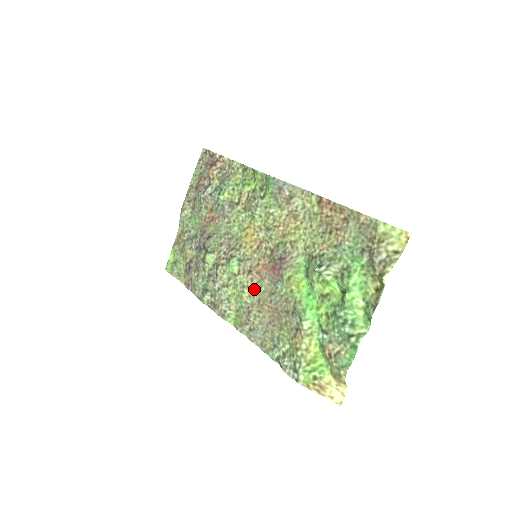
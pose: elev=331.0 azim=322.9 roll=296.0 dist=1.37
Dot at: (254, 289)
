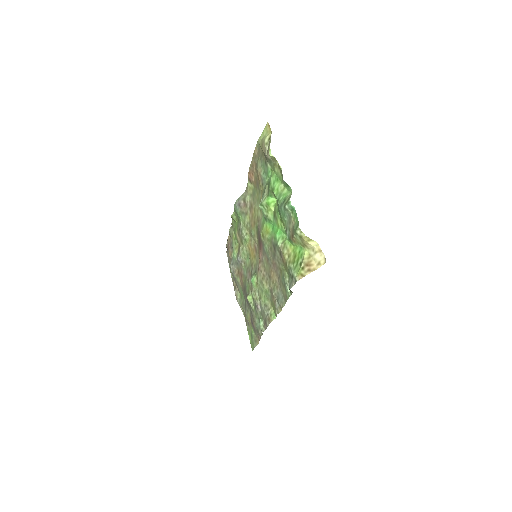
Dot at: (264, 274)
